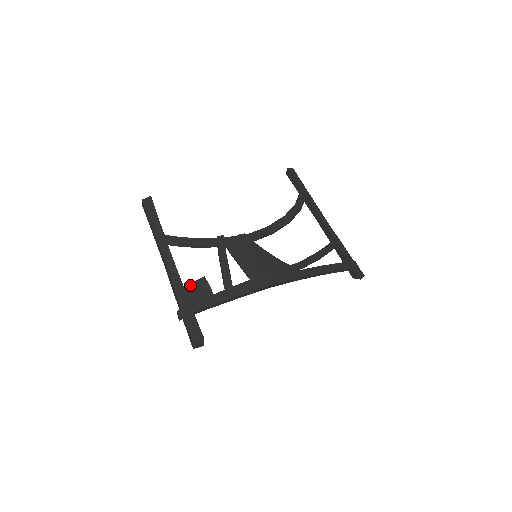
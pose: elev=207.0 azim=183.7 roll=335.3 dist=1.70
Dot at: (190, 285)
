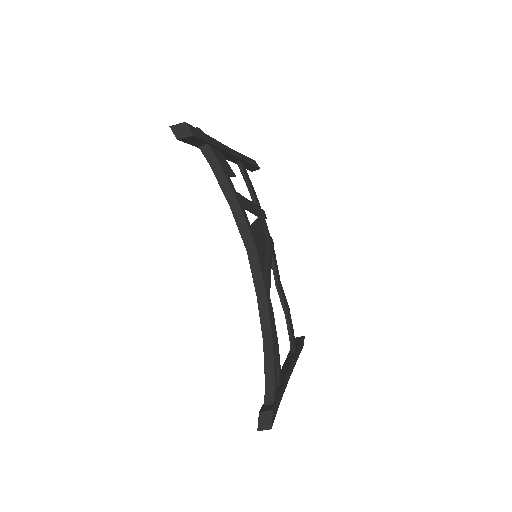
Dot at: (224, 158)
